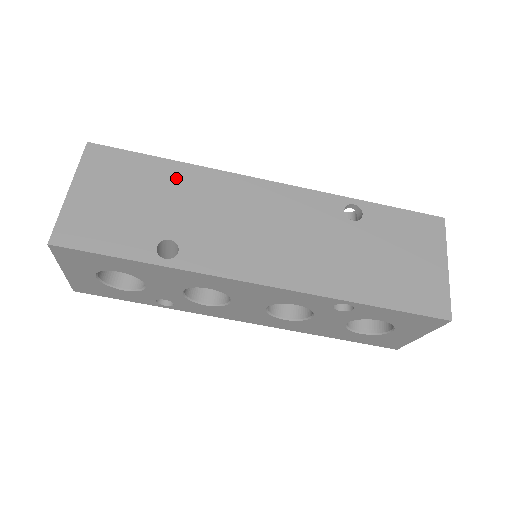
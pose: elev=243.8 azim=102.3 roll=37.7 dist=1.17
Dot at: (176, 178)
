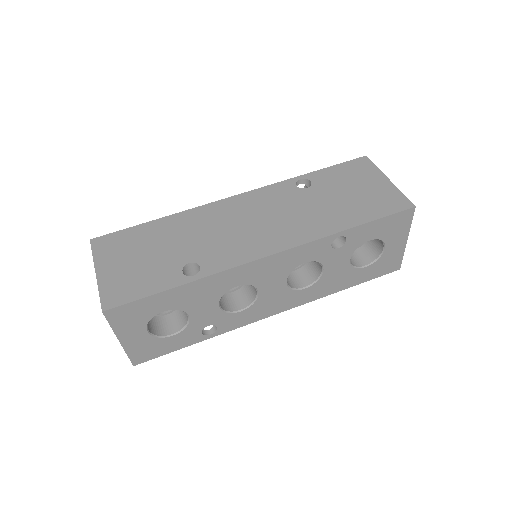
Dot at: (168, 227)
